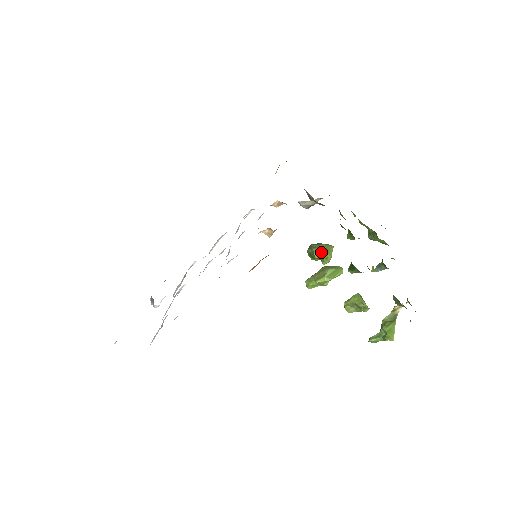
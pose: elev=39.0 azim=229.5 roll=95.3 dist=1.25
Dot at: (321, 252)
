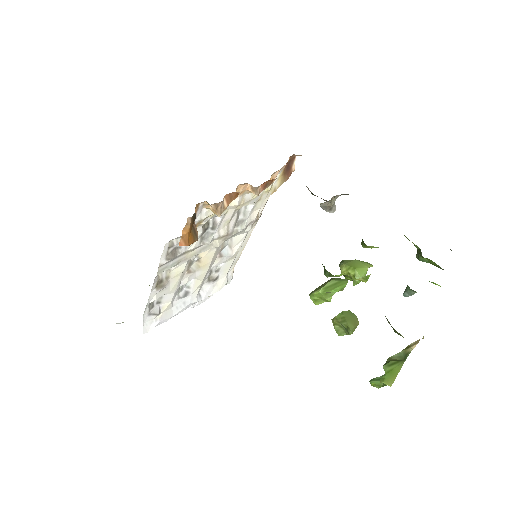
Dot at: (347, 267)
